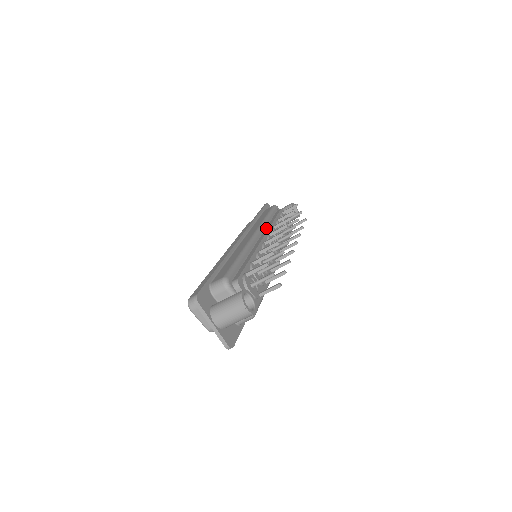
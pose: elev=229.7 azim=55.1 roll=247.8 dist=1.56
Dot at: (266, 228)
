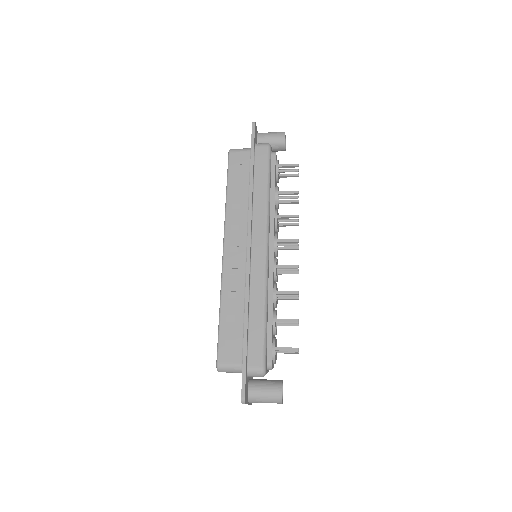
Dot at: (270, 219)
